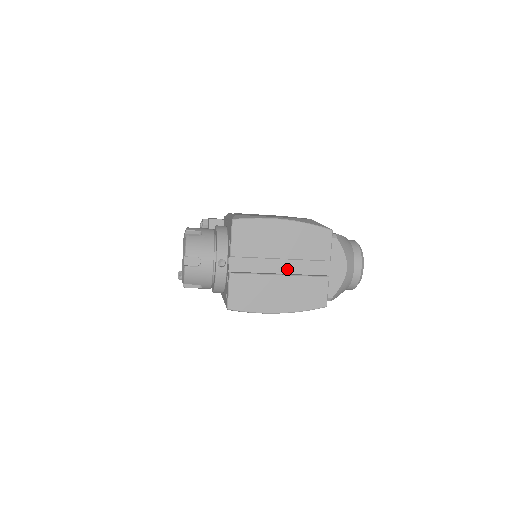
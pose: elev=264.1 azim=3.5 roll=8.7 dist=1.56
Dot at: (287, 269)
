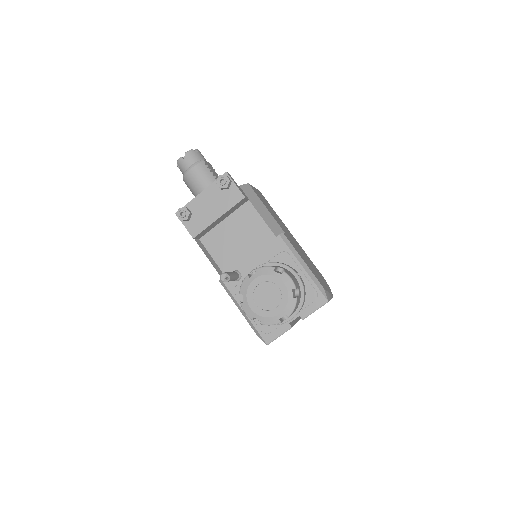
Dot at: occluded
